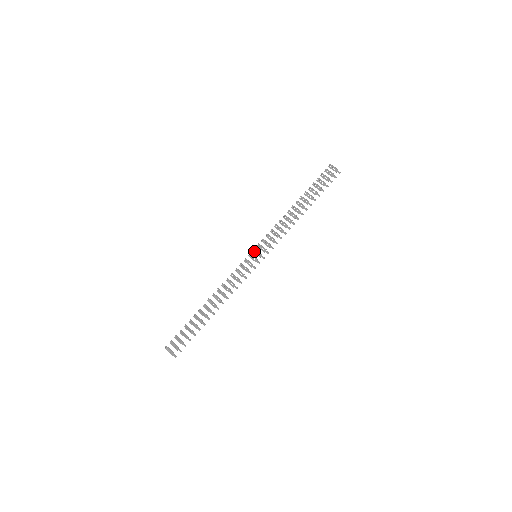
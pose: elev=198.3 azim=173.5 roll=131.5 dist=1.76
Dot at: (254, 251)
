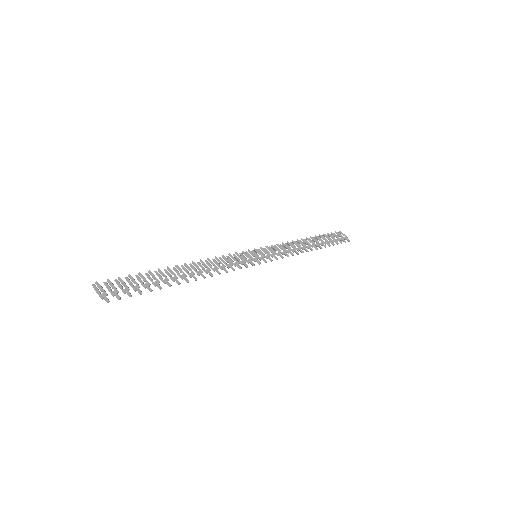
Dot at: (254, 251)
